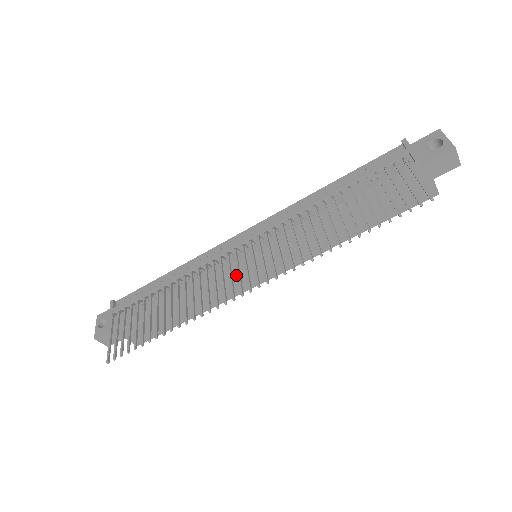
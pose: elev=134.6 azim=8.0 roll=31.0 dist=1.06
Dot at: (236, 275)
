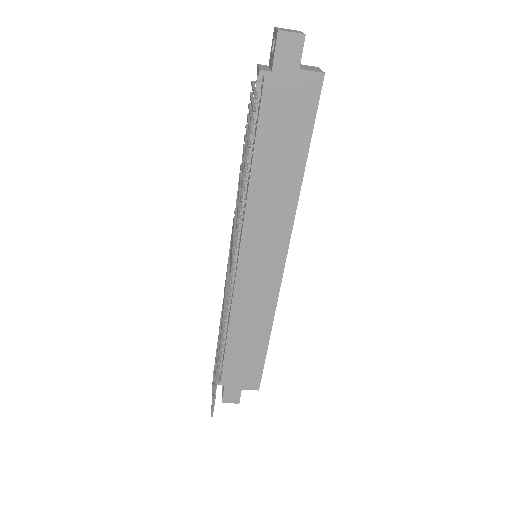
Dot at: (254, 283)
